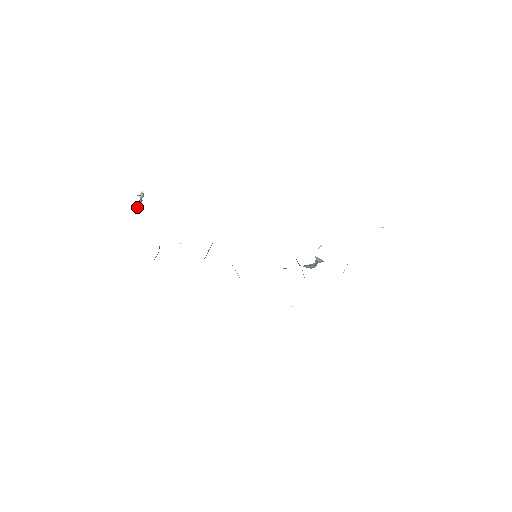
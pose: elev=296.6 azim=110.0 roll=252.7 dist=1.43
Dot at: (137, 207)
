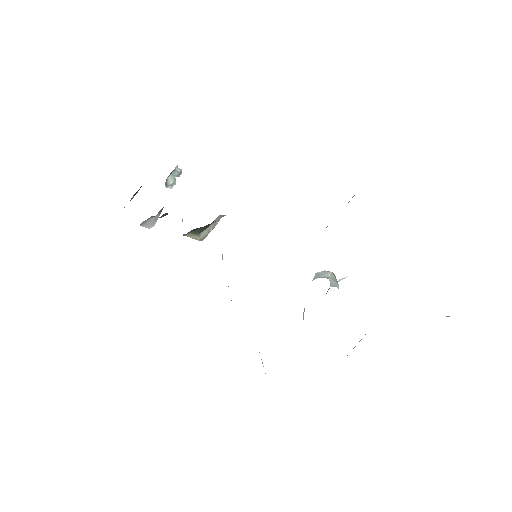
Dot at: (167, 179)
